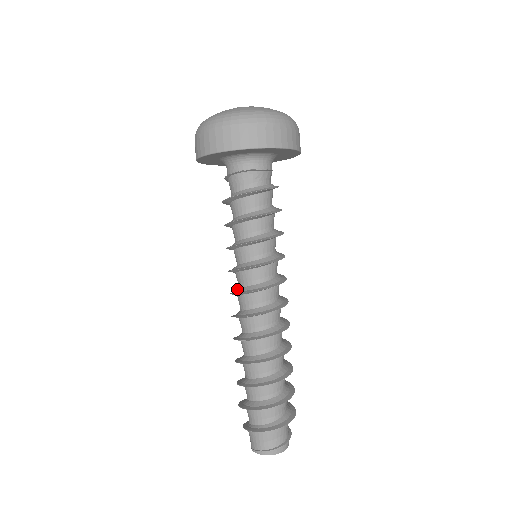
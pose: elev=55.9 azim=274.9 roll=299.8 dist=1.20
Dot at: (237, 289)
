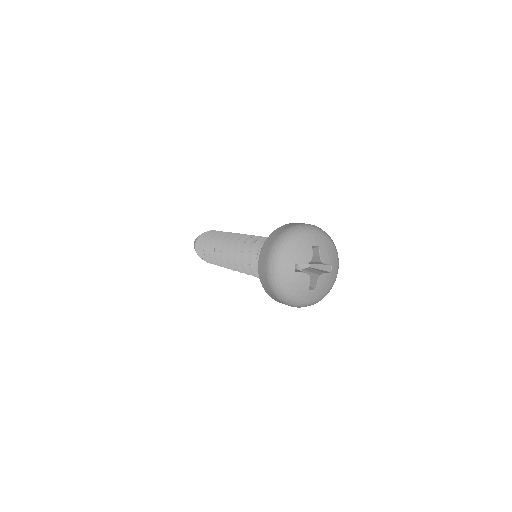
Dot at: (233, 258)
